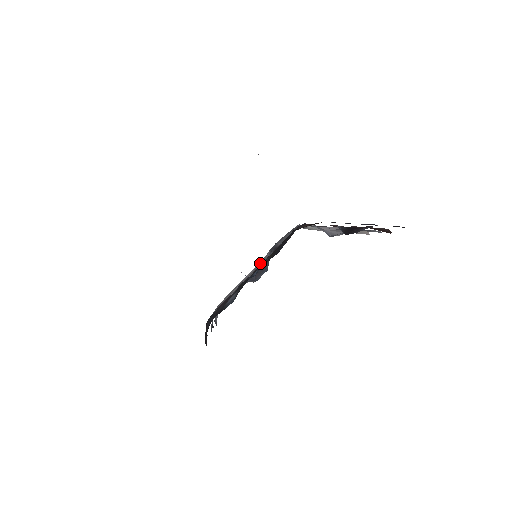
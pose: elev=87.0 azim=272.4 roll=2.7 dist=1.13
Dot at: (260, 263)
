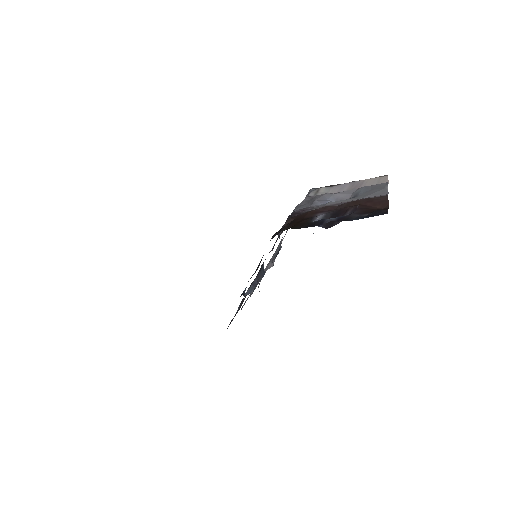
Dot at: (279, 243)
